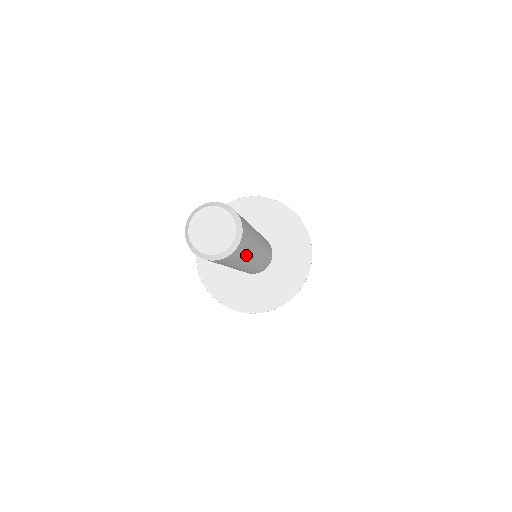
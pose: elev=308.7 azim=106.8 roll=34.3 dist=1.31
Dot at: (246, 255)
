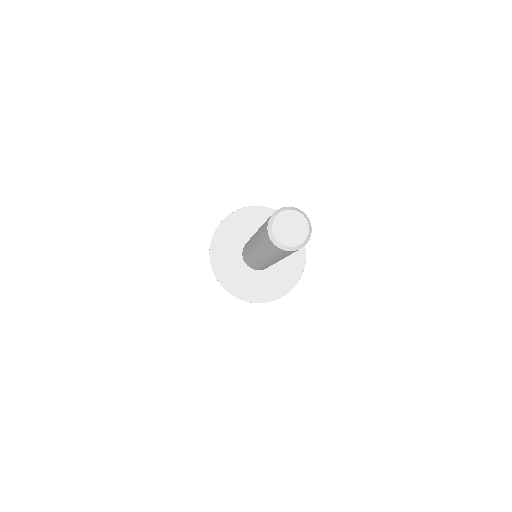
Dot at: occluded
